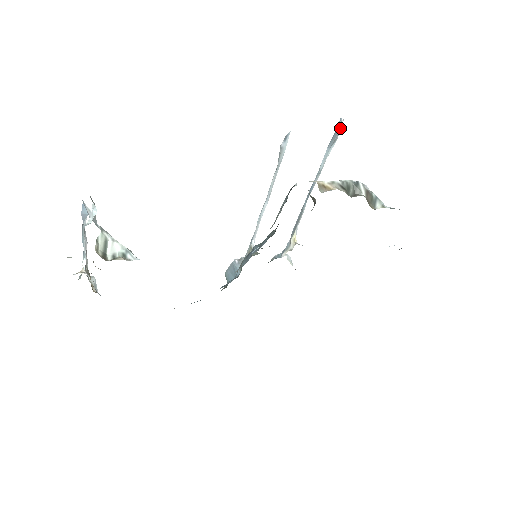
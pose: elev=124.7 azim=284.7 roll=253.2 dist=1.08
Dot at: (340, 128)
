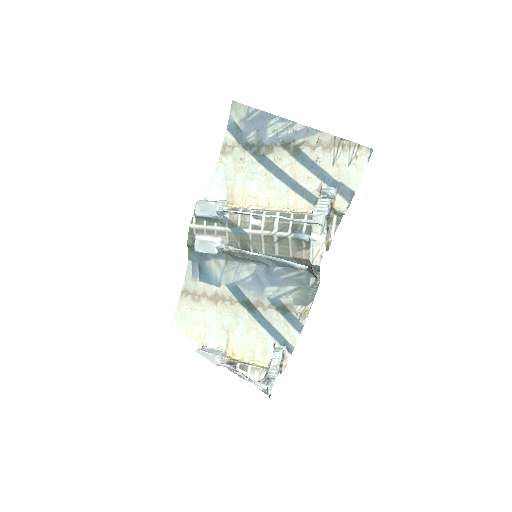
Dot at: (317, 223)
